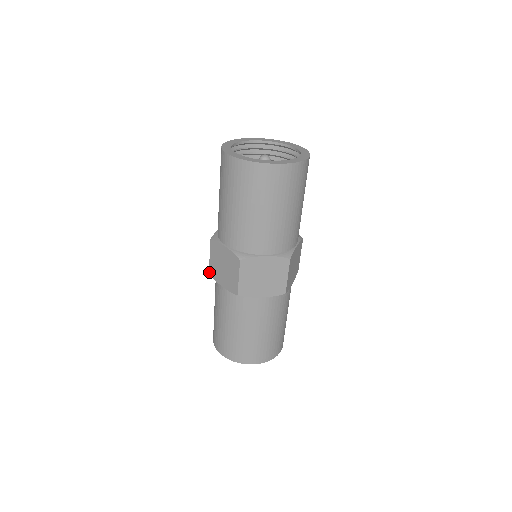
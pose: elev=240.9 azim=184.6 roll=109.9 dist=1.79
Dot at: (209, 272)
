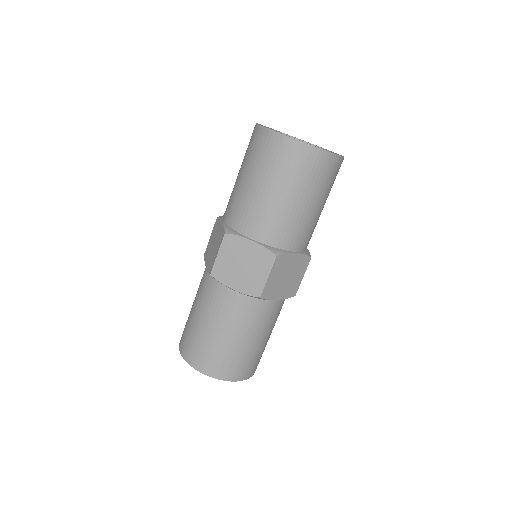
Dot at: (211, 273)
